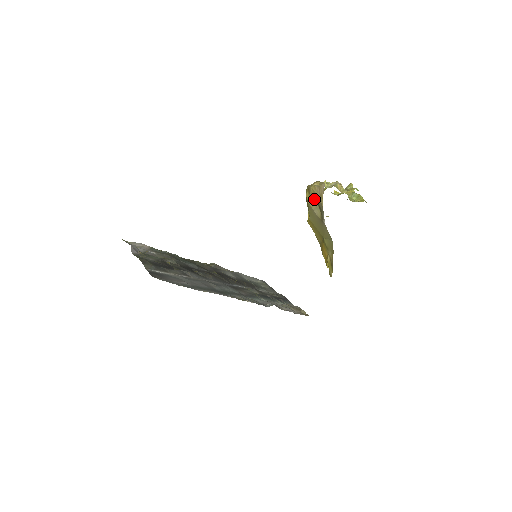
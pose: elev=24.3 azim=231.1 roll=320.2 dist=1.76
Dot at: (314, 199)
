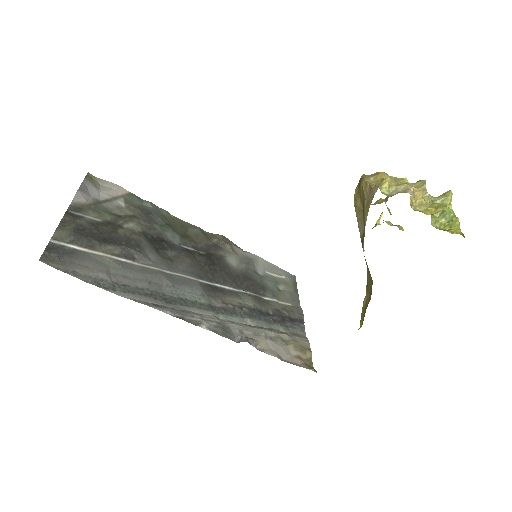
Dot at: (361, 203)
